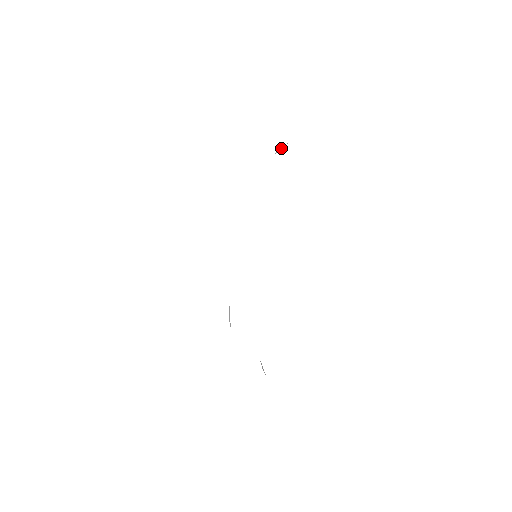
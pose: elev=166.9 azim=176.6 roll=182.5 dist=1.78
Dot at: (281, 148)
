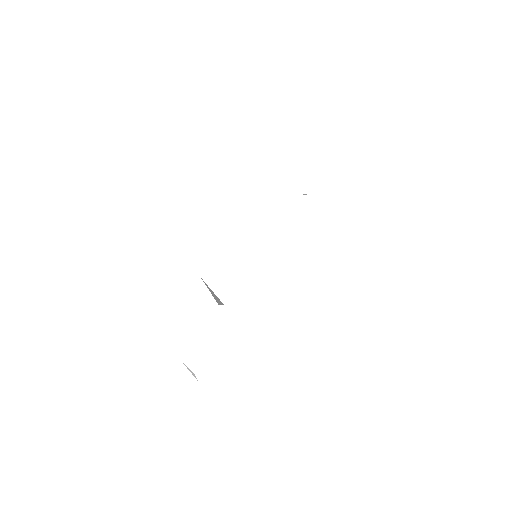
Dot at: (304, 194)
